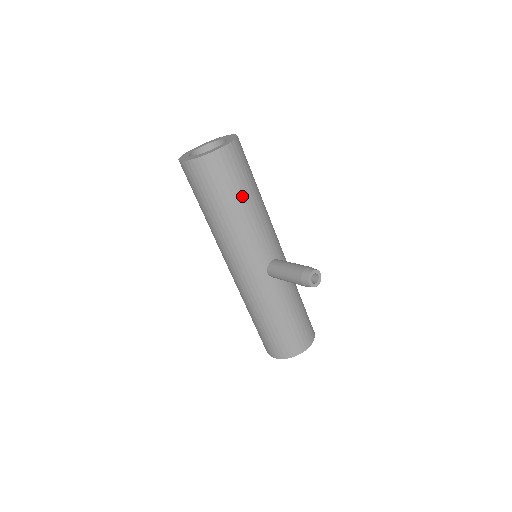
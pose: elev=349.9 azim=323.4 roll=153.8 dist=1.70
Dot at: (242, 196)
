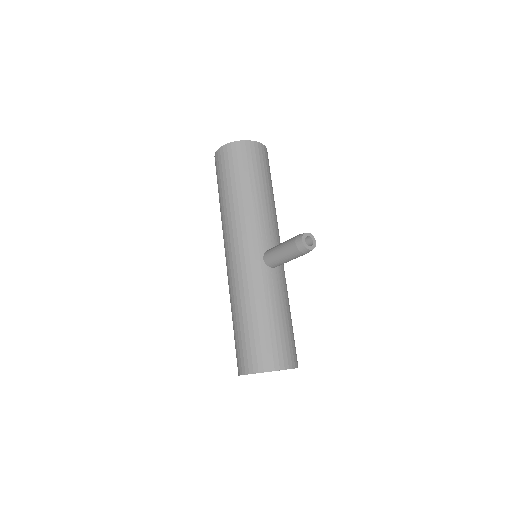
Dot at: (258, 182)
